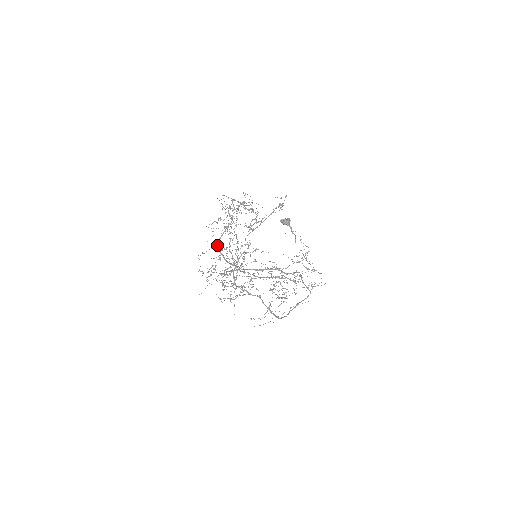
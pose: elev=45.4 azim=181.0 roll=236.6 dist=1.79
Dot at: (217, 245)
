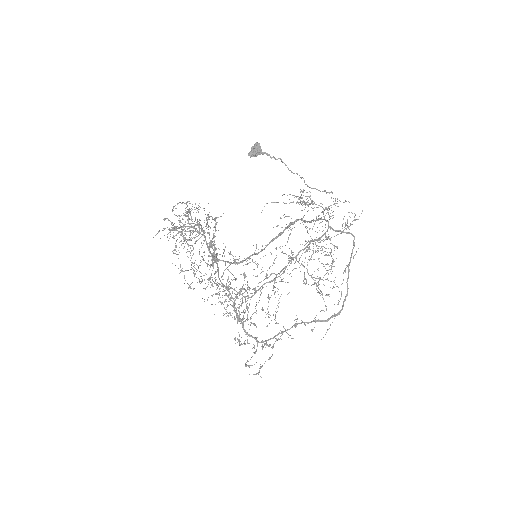
Dot at: occluded
